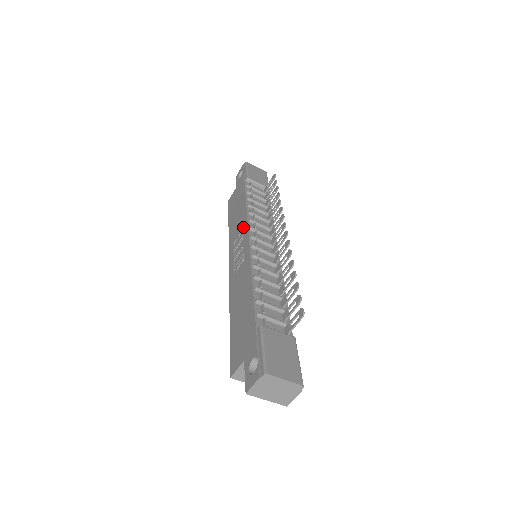
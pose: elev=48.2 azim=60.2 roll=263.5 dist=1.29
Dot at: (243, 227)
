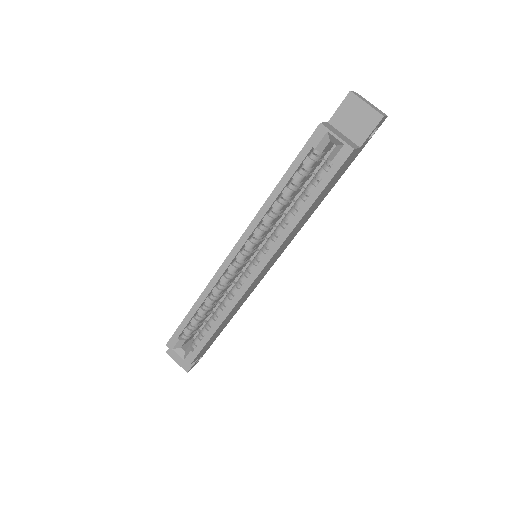
Dot at: occluded
